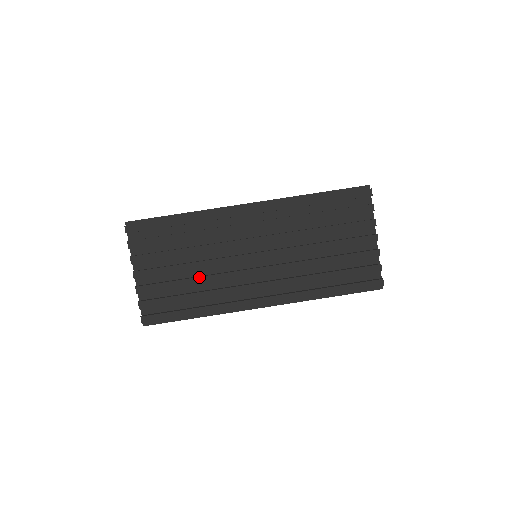
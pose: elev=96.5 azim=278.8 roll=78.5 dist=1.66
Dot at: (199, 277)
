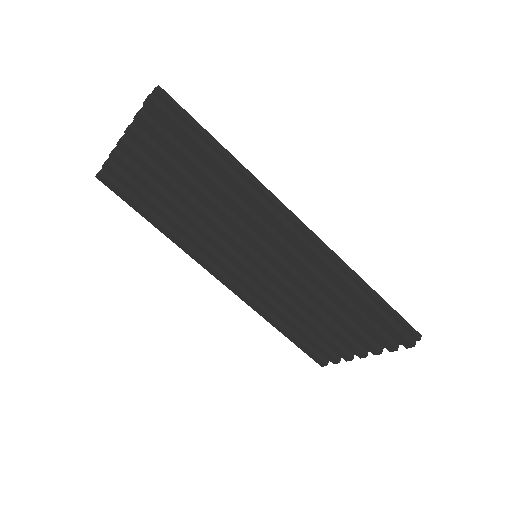
Dot at: (184, 213)
